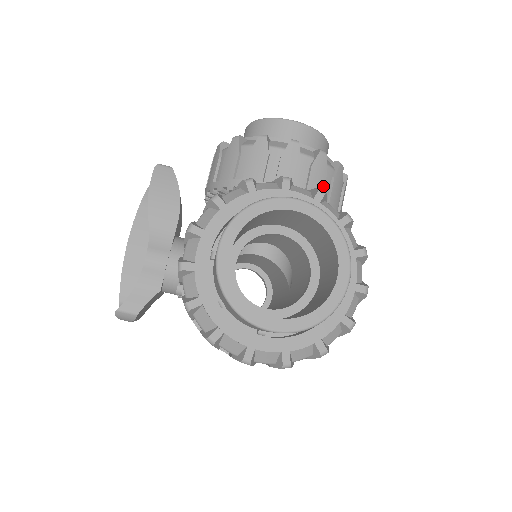
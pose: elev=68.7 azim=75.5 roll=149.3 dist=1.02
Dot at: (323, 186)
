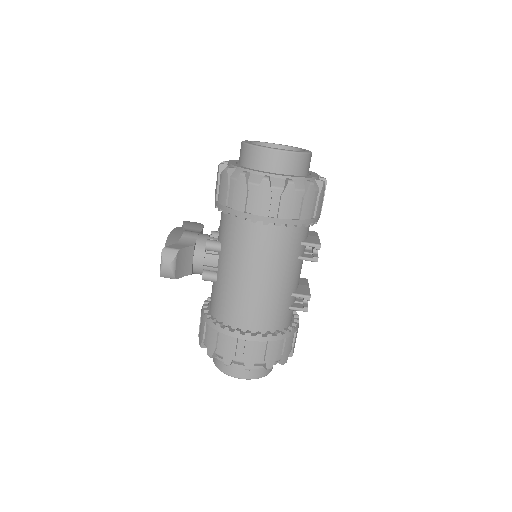
Dot at: occluded
